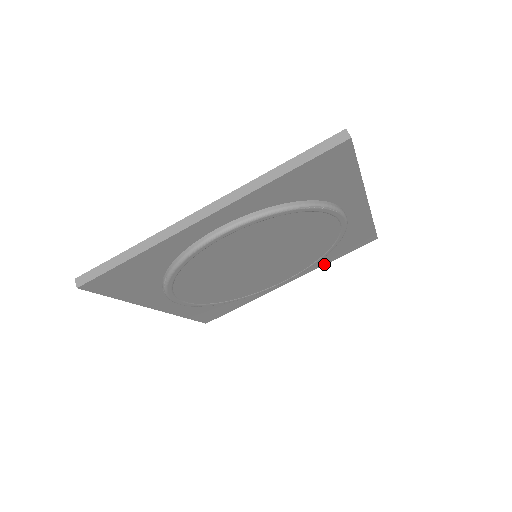
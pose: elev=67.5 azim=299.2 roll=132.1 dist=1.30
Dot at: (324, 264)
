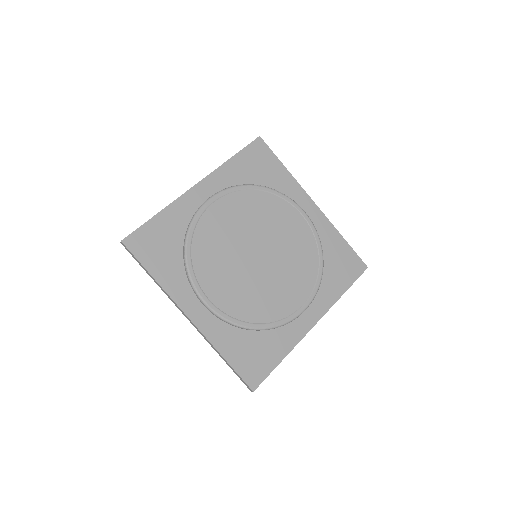
Dot at: (337, 299)
